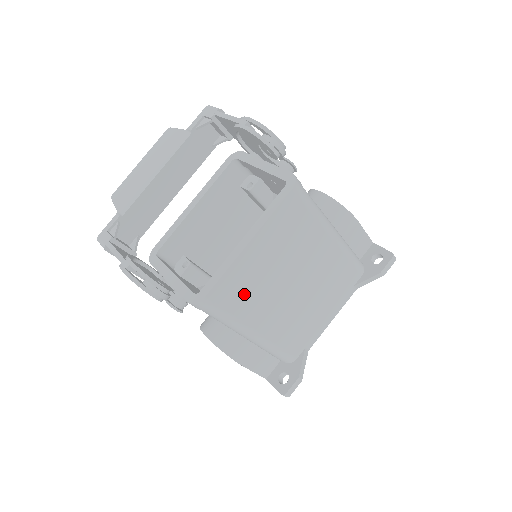
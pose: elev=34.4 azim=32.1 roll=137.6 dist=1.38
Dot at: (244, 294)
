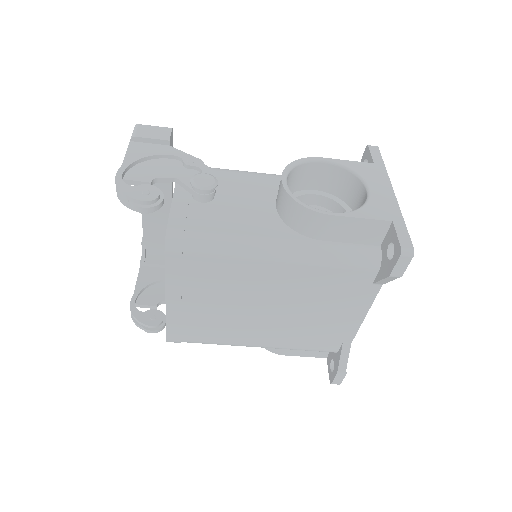
Dot at: (206, 329)
